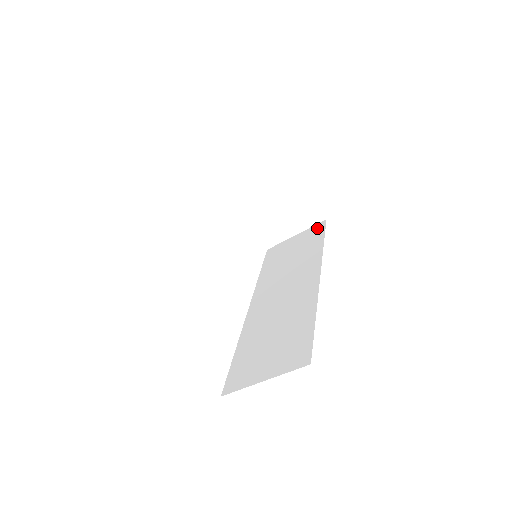
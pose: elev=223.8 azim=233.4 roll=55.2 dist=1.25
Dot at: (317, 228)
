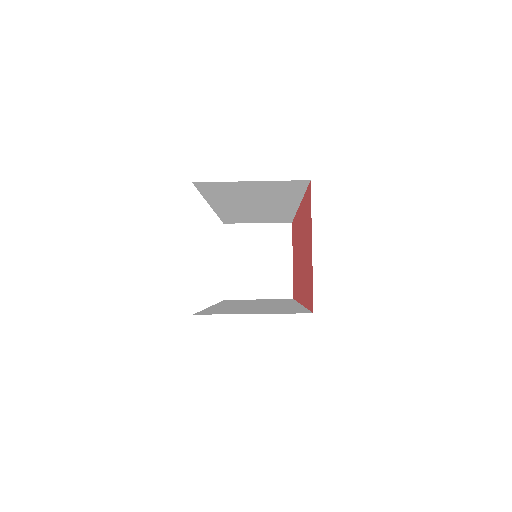
Dot at: (285, 299)
